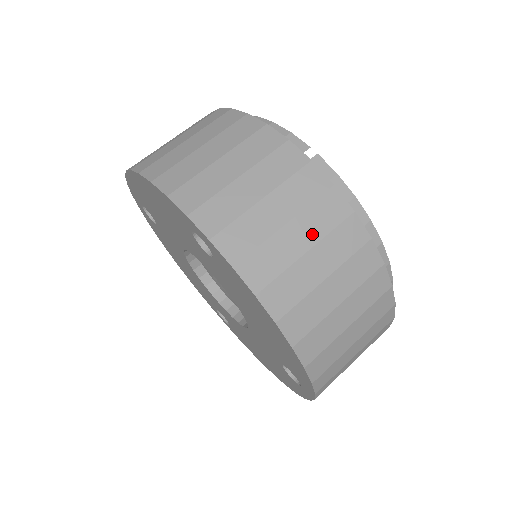
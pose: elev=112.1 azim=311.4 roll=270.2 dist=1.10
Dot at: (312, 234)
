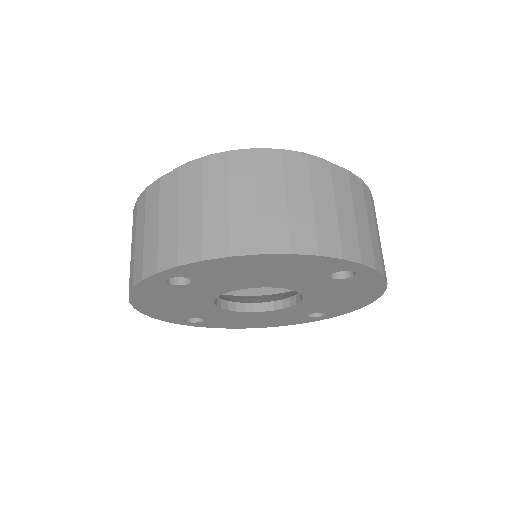
Dot at: (377, 227)
